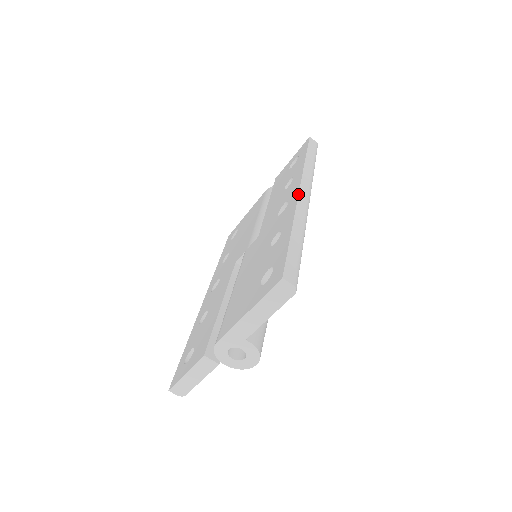
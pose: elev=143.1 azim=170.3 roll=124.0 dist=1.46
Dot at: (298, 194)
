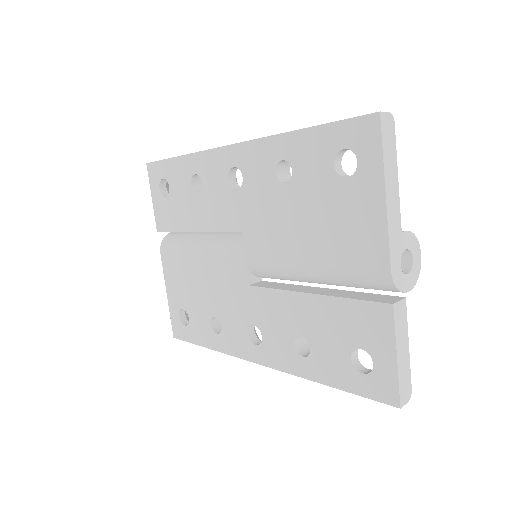
Dot at: (238, 143)
